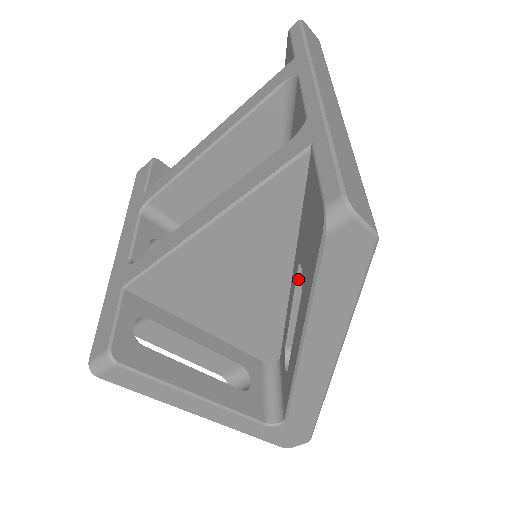
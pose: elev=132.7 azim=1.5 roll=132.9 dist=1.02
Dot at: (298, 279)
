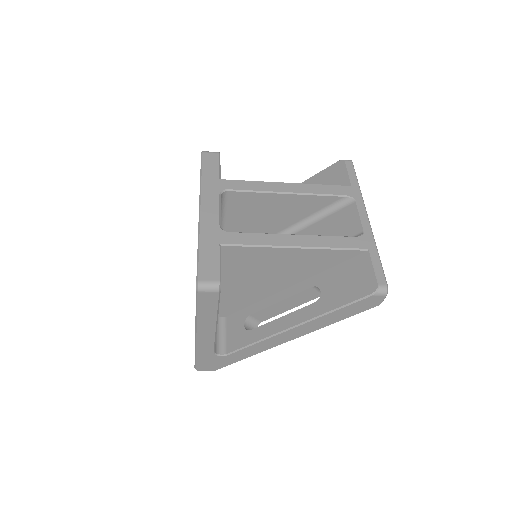
Dot at: (304, 291)
